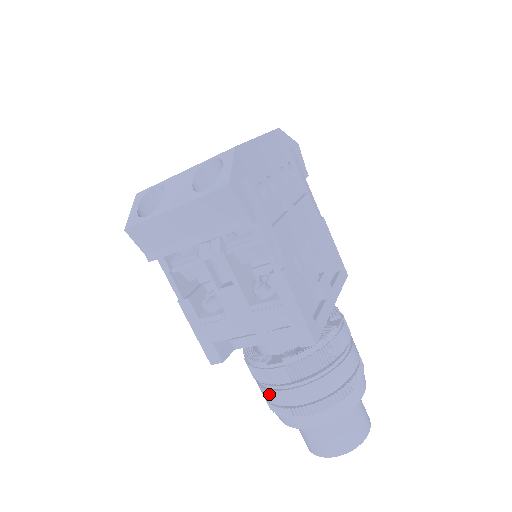
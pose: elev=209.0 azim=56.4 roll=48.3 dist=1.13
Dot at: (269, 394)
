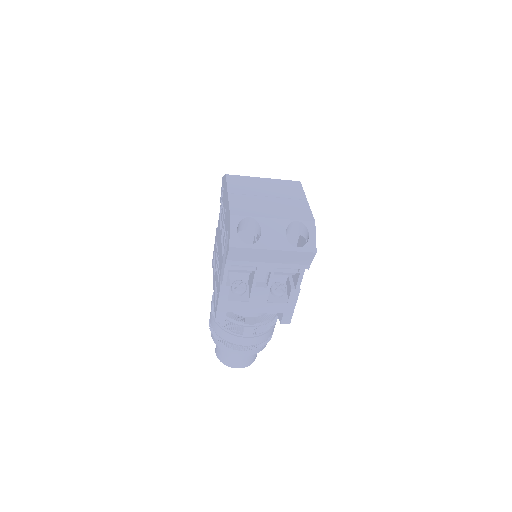
Dot at: (231, 337)
